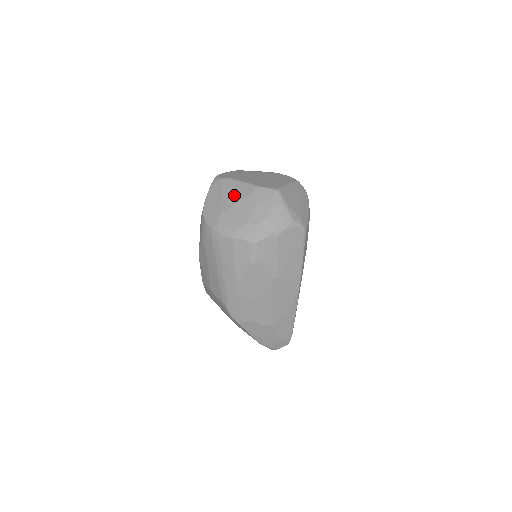
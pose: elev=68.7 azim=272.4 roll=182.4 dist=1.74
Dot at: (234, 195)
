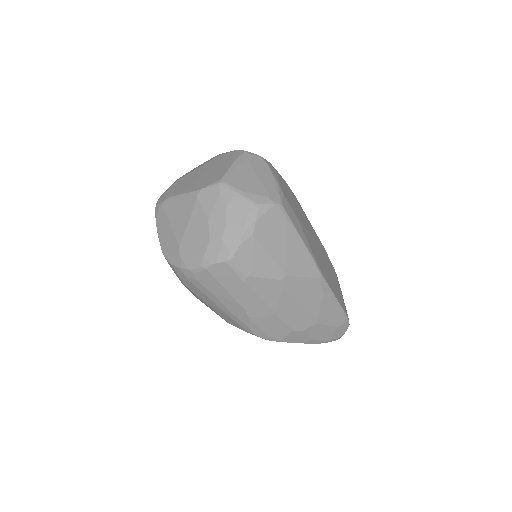
Dot at: (181, 216)
